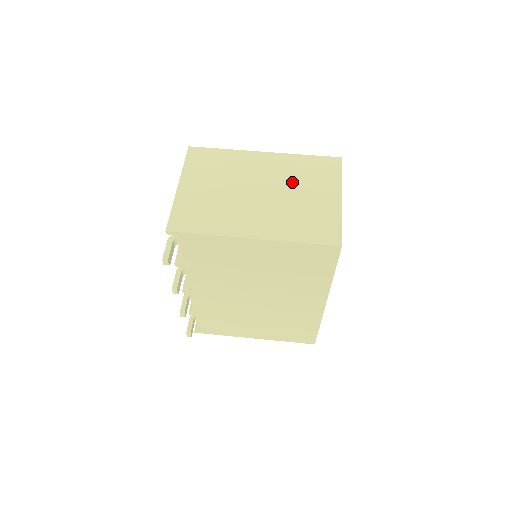
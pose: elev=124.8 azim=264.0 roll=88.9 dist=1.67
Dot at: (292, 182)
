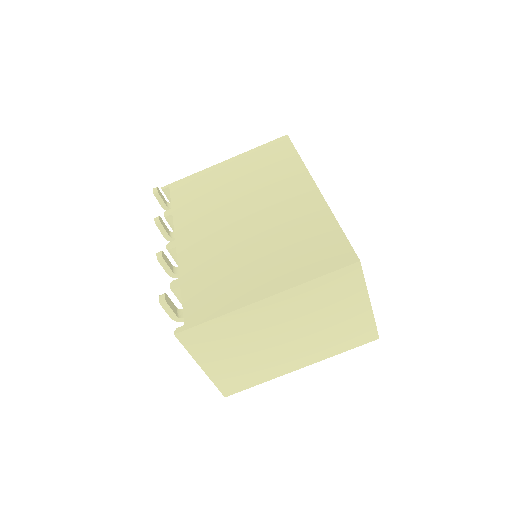
Dot at: (314, 313)
